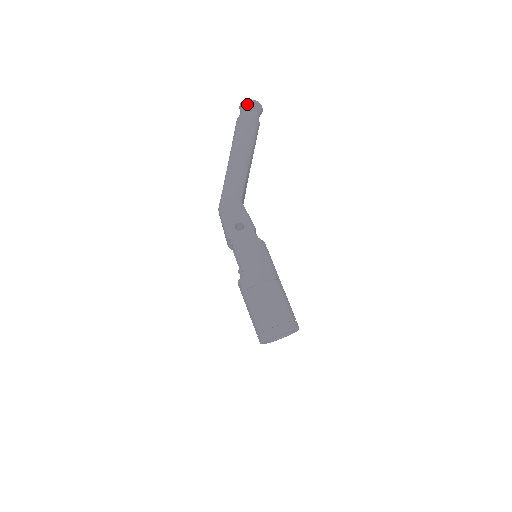
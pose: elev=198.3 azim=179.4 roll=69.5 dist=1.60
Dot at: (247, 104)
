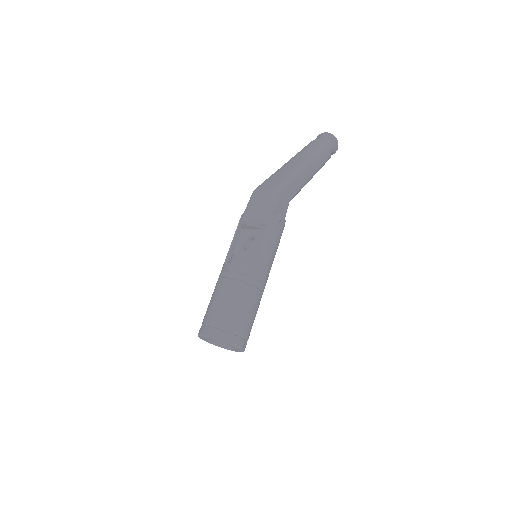
Dot at: (335, 141)
